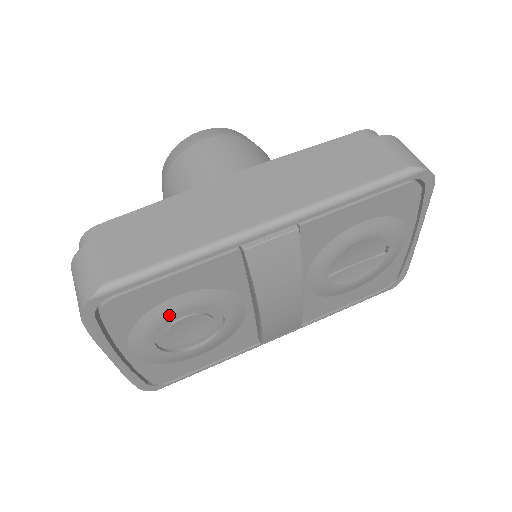
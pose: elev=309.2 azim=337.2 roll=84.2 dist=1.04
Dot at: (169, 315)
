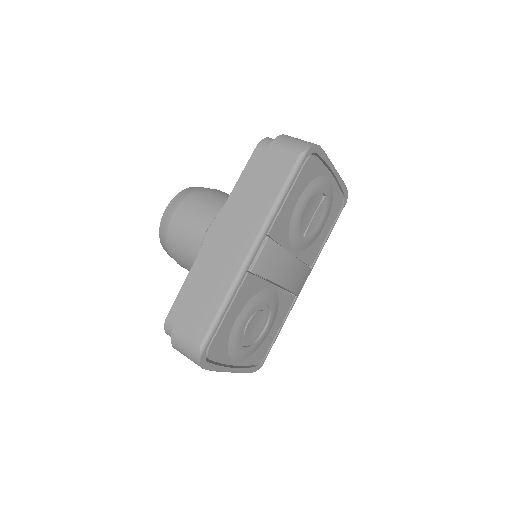
Dot at: (240, 330)
